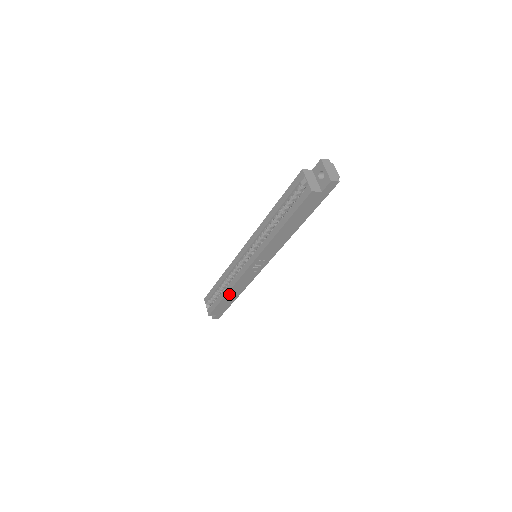
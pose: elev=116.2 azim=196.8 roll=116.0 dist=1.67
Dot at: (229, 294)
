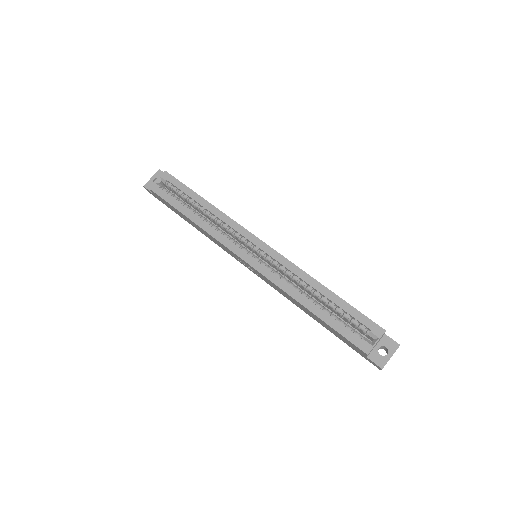
Dot at: (193, 222)
